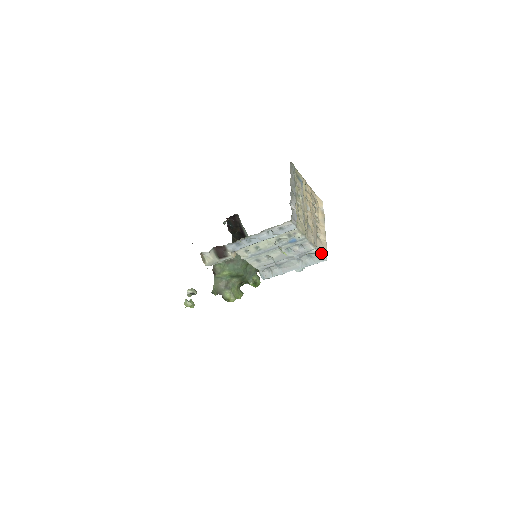
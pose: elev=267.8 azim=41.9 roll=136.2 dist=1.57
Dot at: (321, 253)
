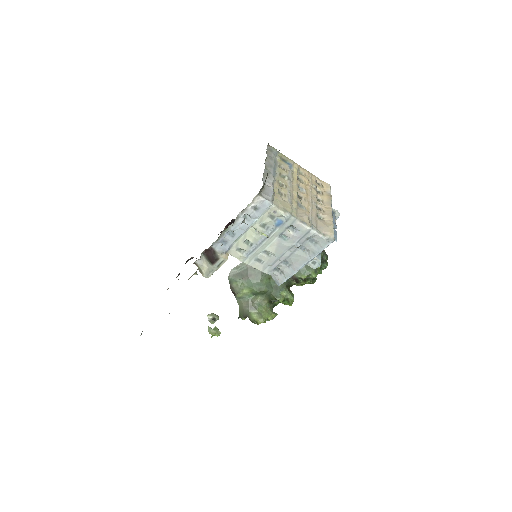
Dot at: (324, 234)
